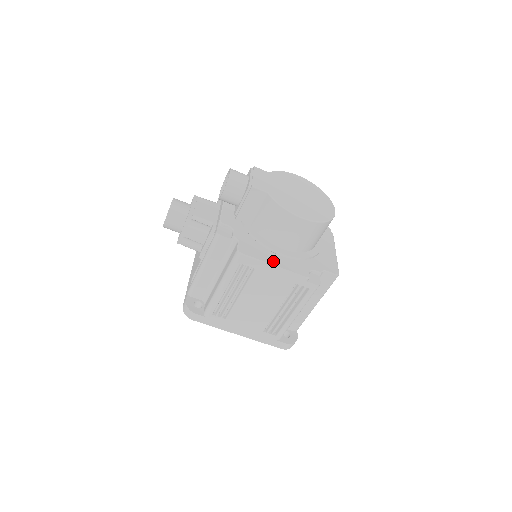
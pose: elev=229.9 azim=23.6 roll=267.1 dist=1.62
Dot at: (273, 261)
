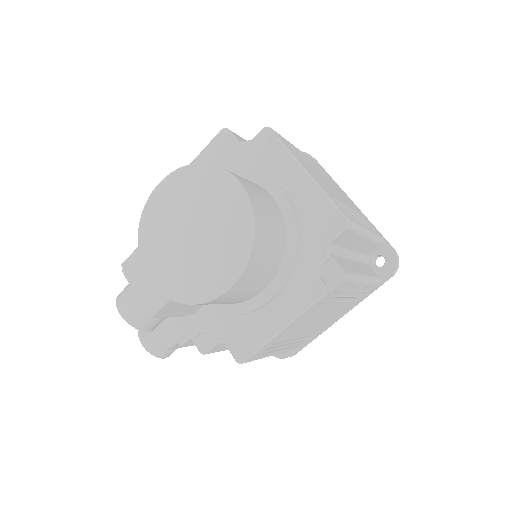
Dot at: (274, 324)
